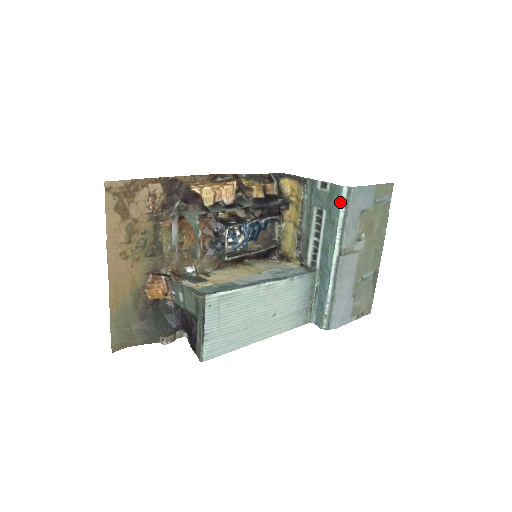
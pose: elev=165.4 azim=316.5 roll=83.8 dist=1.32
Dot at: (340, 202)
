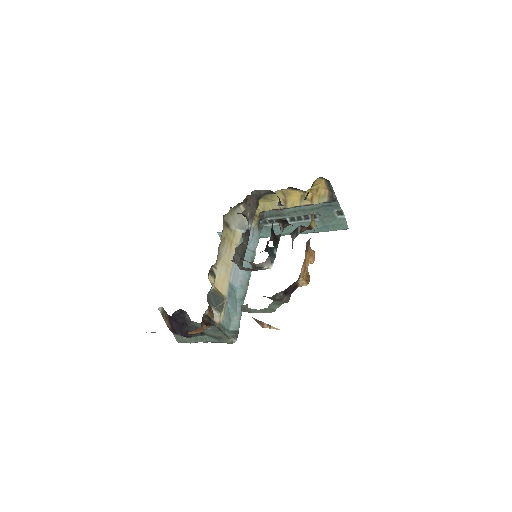
Dot at: occluded
